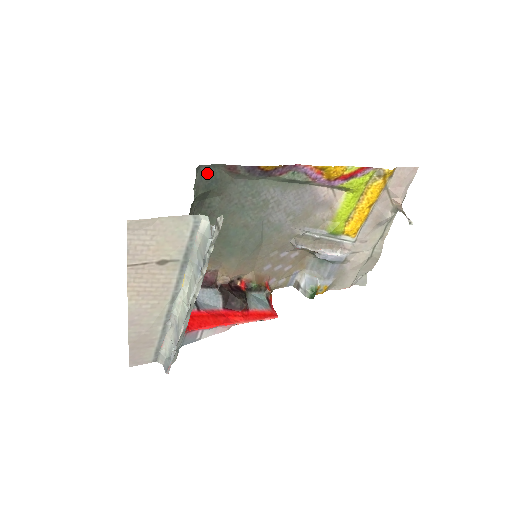
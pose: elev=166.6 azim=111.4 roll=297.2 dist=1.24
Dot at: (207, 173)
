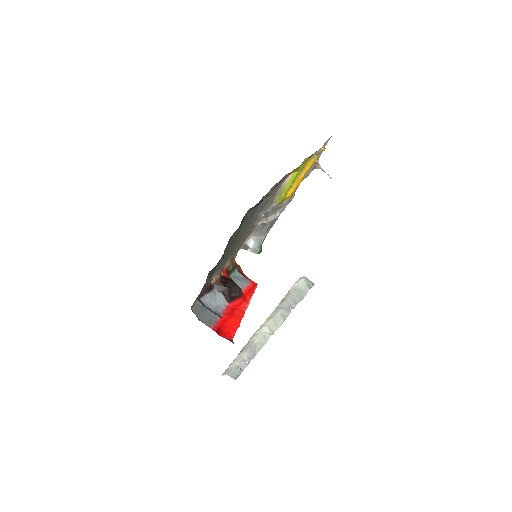
Dot at: occluded
